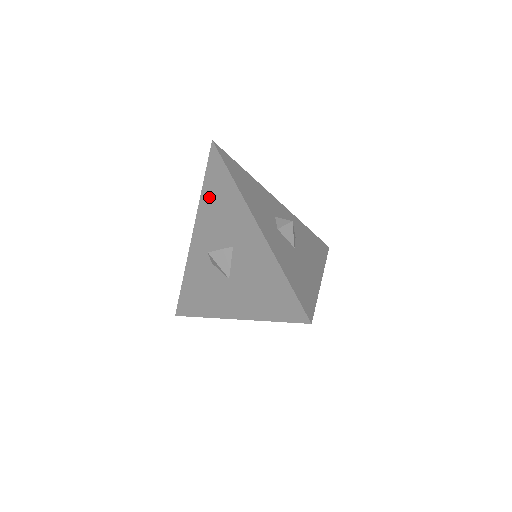
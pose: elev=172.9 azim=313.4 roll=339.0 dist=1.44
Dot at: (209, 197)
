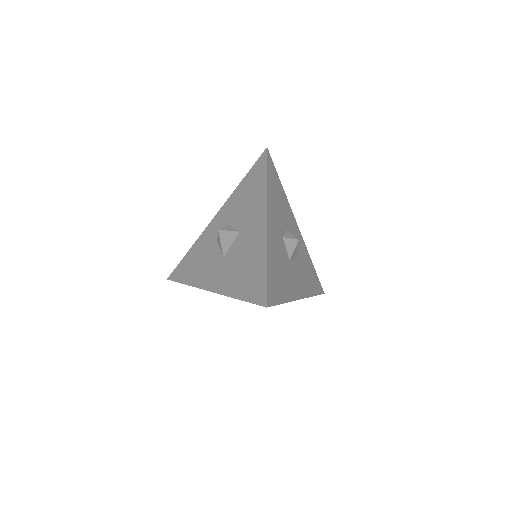
Dot at: (242, 189)
